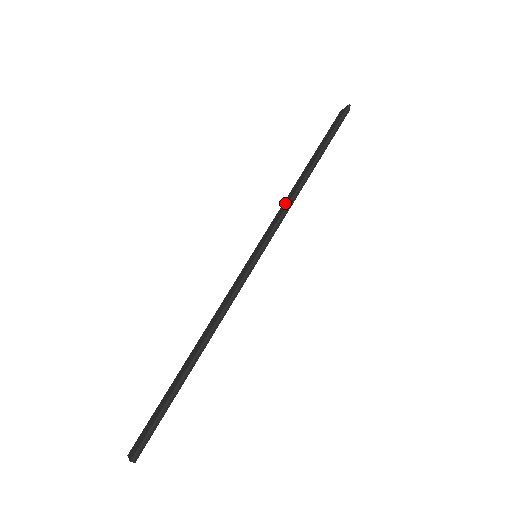
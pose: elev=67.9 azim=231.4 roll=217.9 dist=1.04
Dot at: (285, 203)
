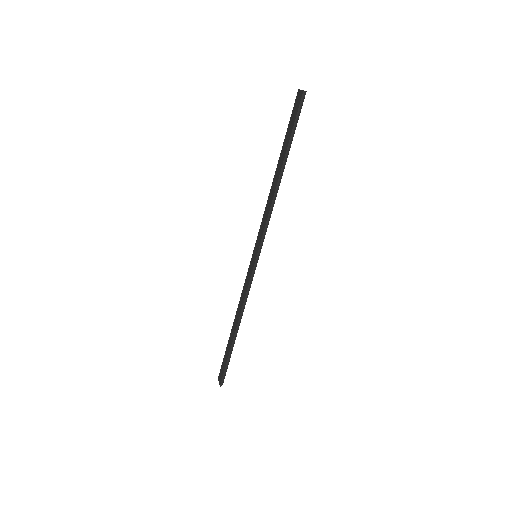
Dot at: (267, 208)
